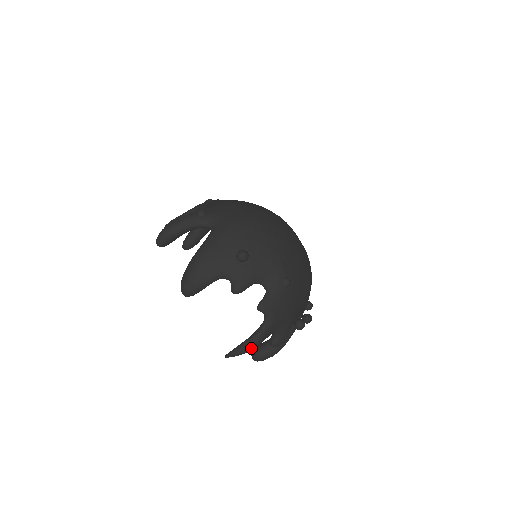
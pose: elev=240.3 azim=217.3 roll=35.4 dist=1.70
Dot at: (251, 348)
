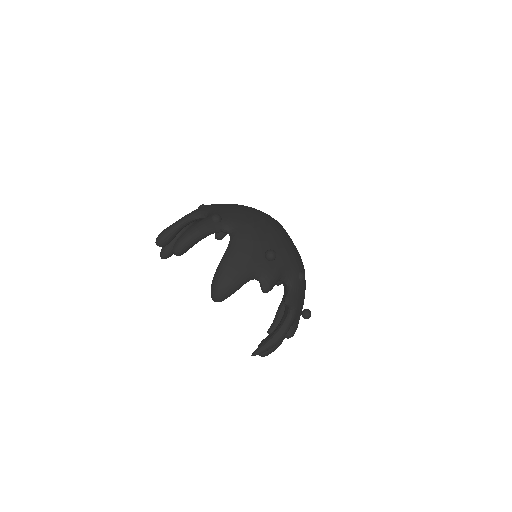
Dot at: (278, 342)
